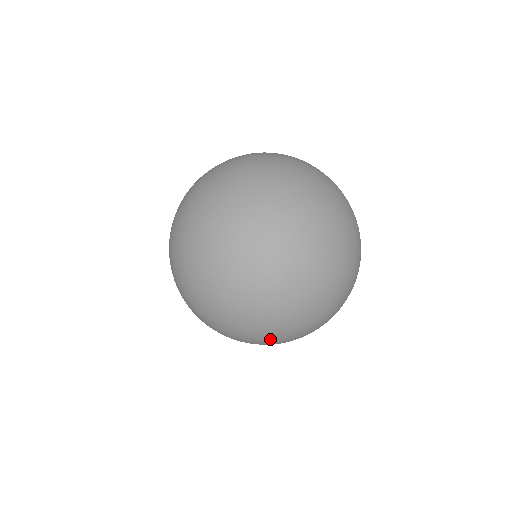
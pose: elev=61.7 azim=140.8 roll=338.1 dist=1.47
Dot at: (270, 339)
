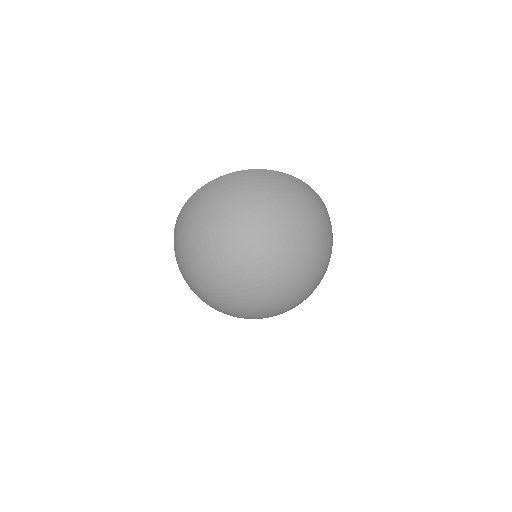
Dot at: (321, 278)
